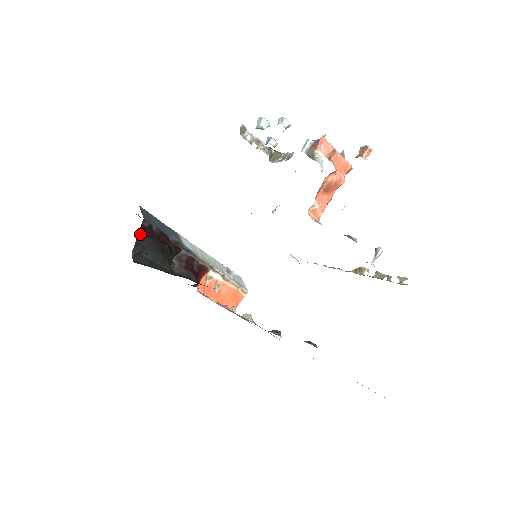
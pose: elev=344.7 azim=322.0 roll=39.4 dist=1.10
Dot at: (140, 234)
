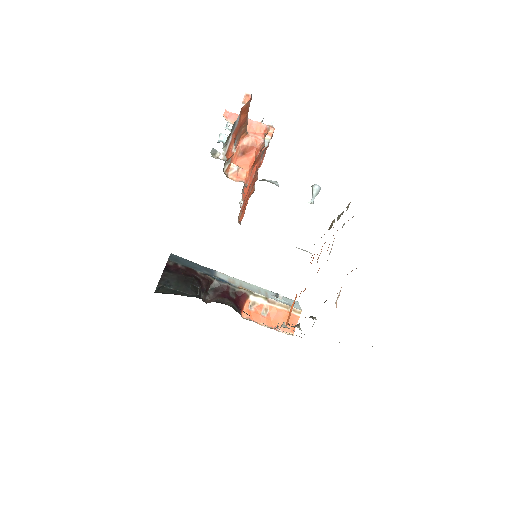
Dot at: (165, 272)
